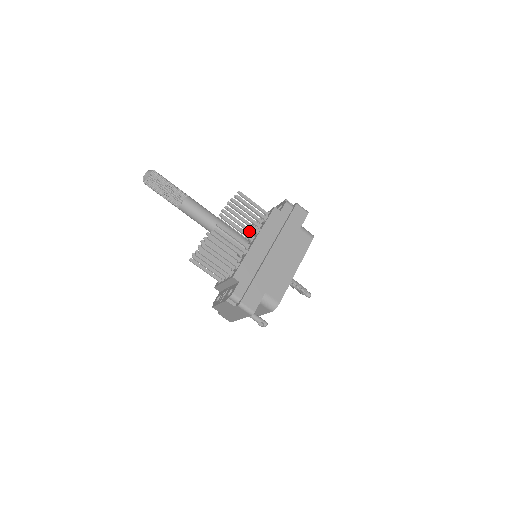
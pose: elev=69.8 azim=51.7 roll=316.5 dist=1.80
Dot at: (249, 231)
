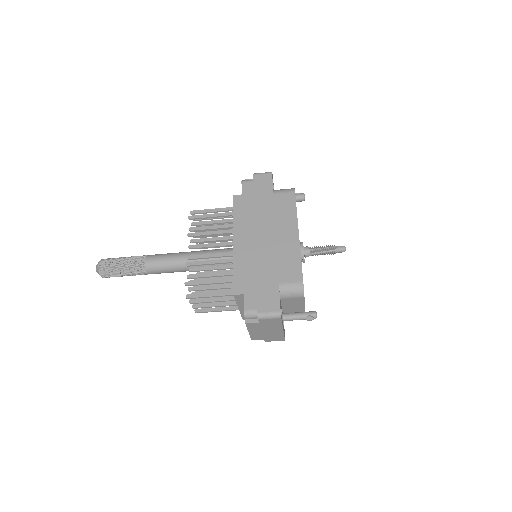
Dot at: (228, 239)
